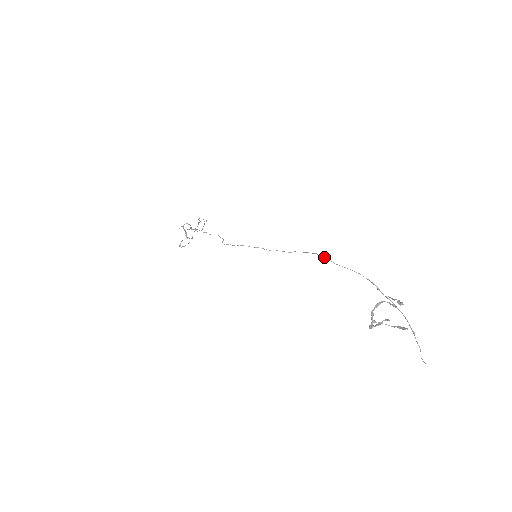
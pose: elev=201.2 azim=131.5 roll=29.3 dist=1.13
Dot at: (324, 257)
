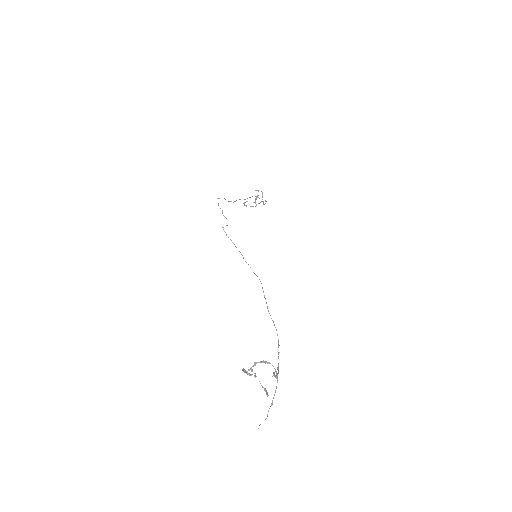
Dot at: occluded
